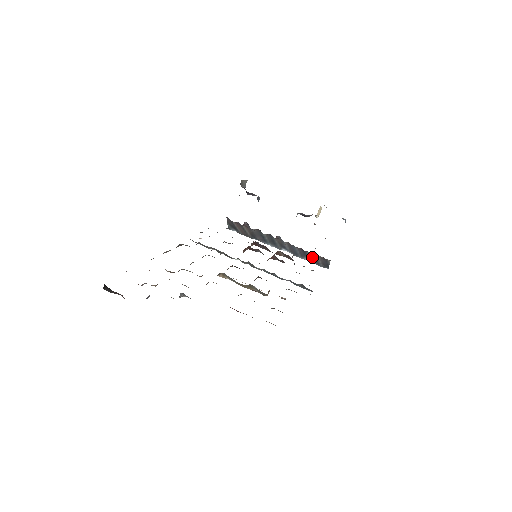
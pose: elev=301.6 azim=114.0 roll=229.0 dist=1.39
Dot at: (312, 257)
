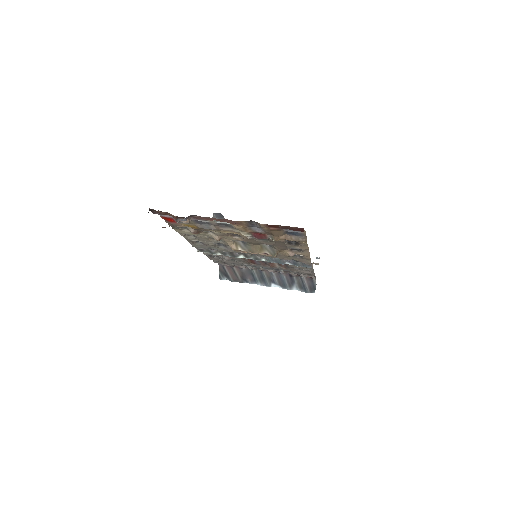
Dot at: (299, 283)
